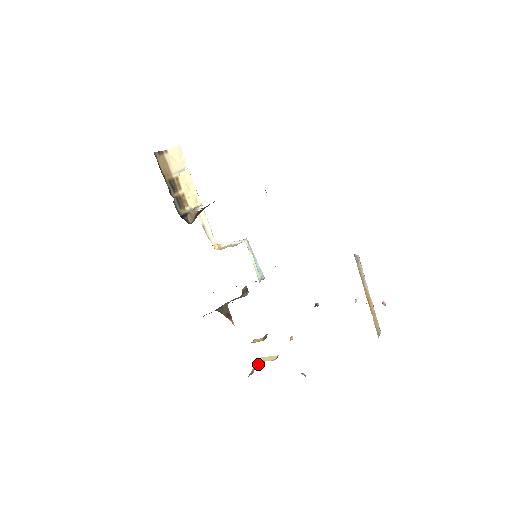
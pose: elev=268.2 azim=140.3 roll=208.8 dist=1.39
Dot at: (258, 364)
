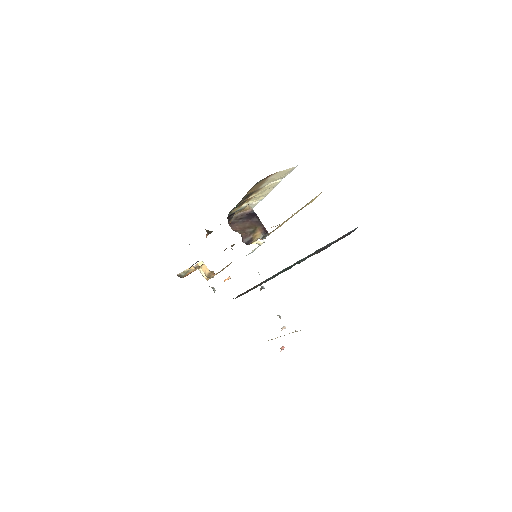
Dot at: (195, 266)
